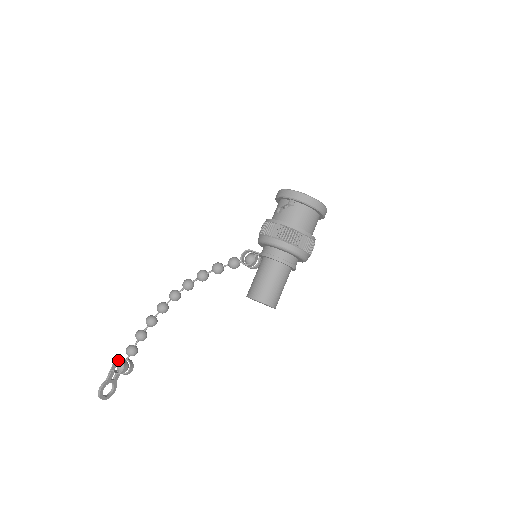
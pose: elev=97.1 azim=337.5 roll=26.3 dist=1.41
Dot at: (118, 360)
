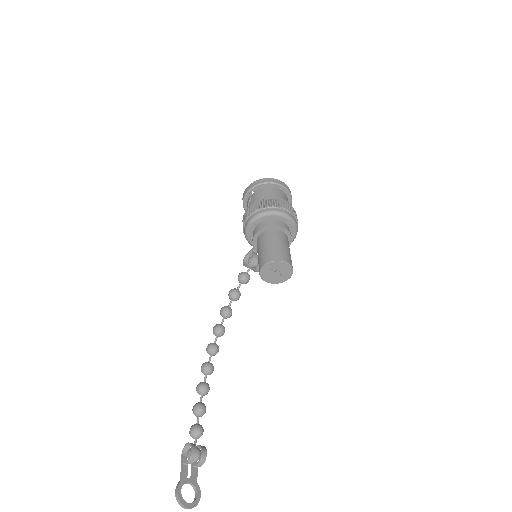
Dot at: (186, 451)
